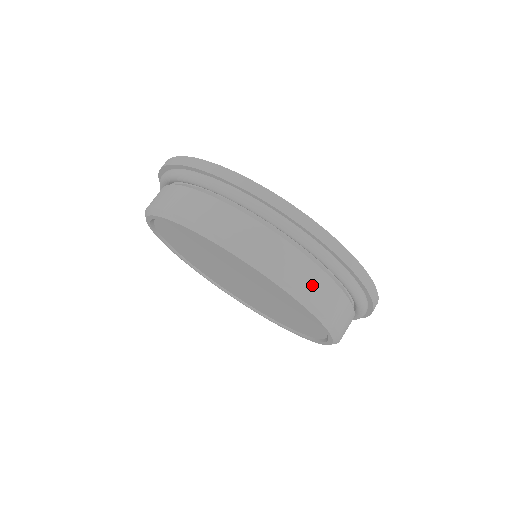
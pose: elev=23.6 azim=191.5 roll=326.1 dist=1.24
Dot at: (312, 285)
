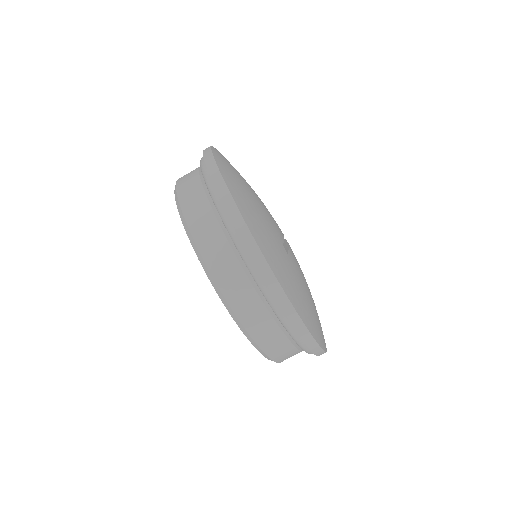
Dot at: (281, 353)
